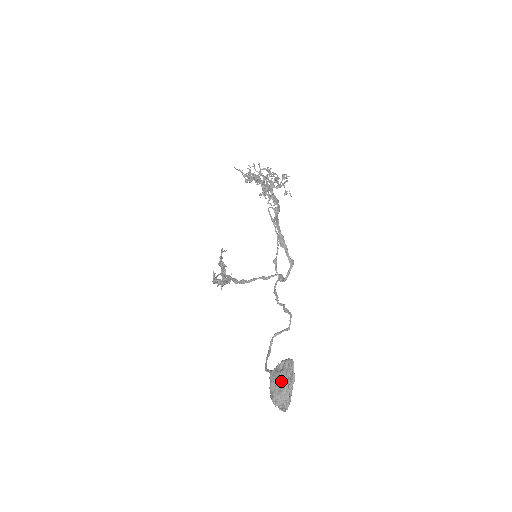
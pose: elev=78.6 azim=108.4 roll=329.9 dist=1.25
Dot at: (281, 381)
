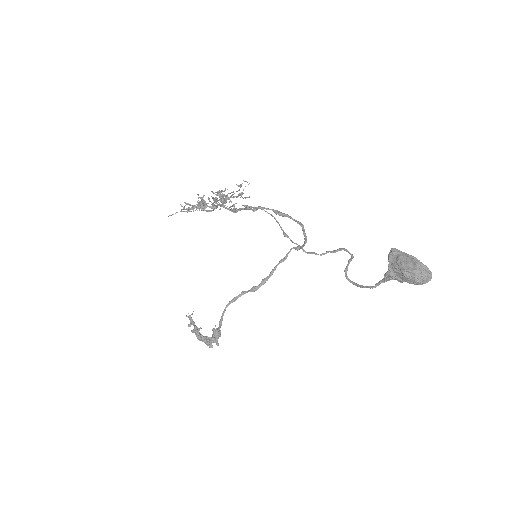
Dot at: (407, 261)
